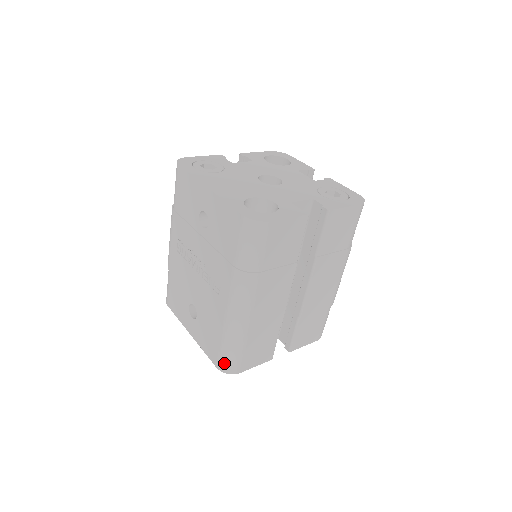
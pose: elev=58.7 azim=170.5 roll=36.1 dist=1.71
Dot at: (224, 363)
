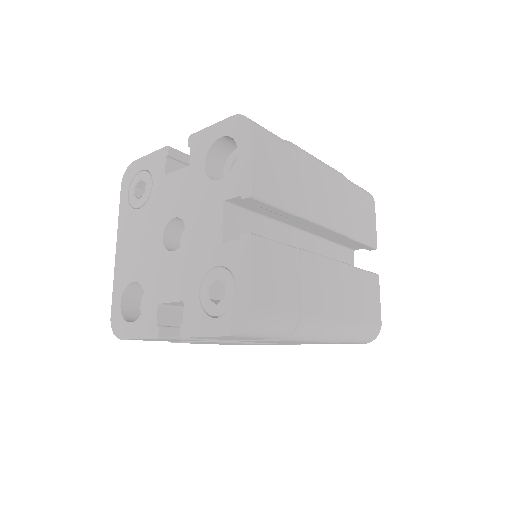
Dot at: occluded
